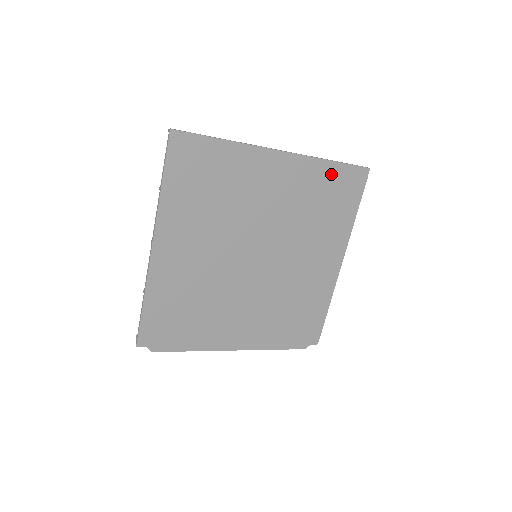
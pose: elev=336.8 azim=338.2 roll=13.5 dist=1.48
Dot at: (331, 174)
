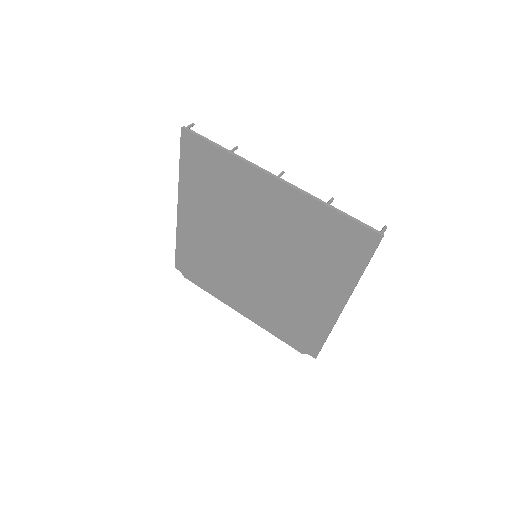
Dot at: (331, 221)
